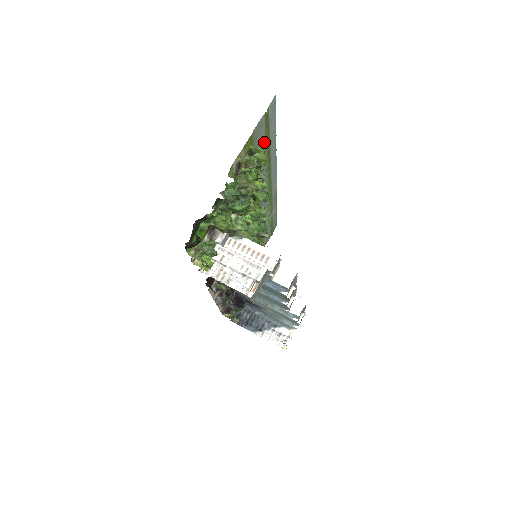
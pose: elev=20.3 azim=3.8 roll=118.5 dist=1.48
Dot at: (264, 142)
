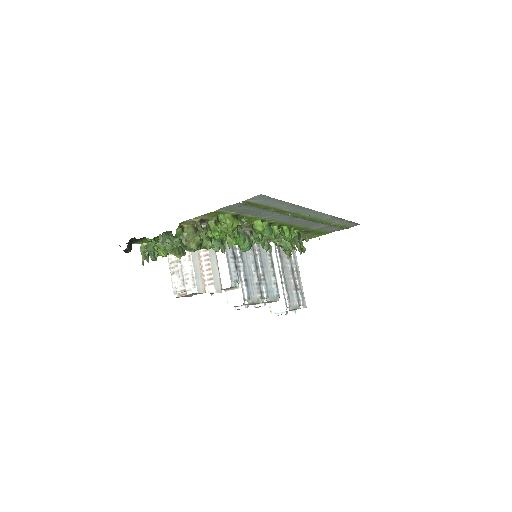
Dot at: (259, 208)
